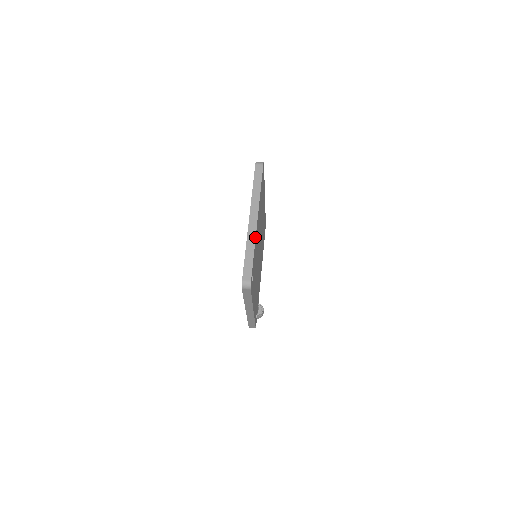
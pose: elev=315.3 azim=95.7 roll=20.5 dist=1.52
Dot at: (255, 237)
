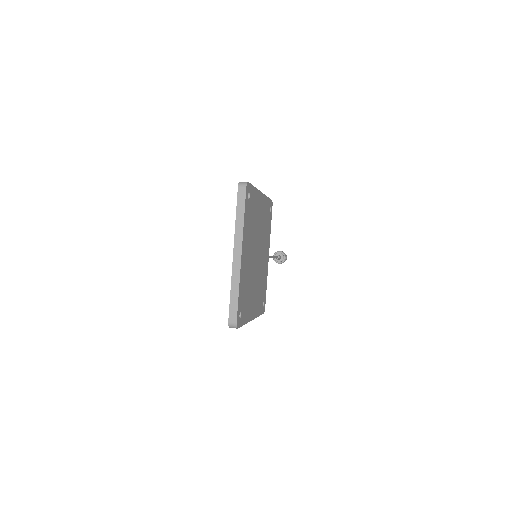
Dot at: (239, 276)
